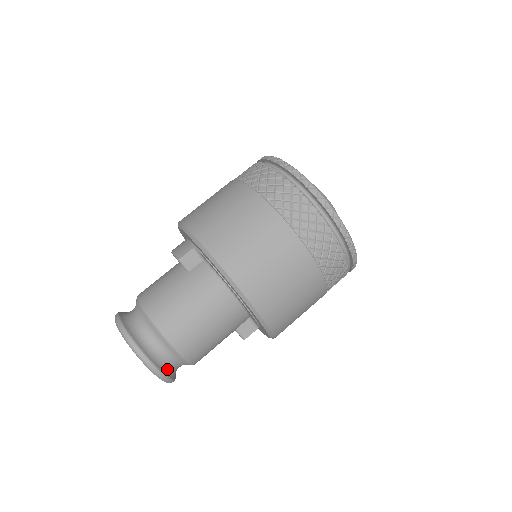
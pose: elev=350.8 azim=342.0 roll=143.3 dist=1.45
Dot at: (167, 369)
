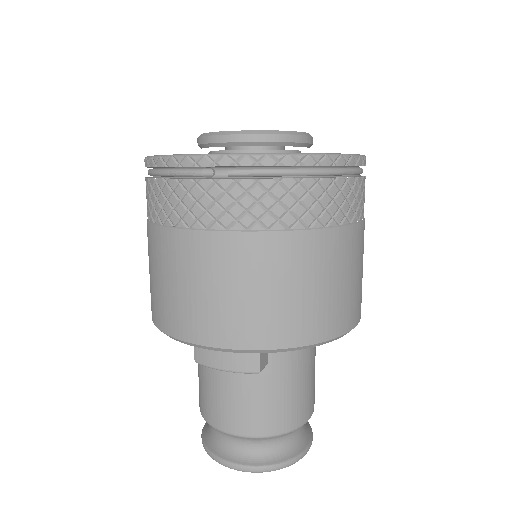
Dot at: occluded
